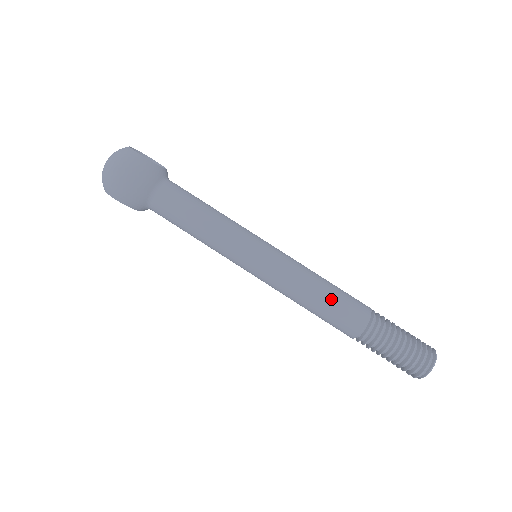
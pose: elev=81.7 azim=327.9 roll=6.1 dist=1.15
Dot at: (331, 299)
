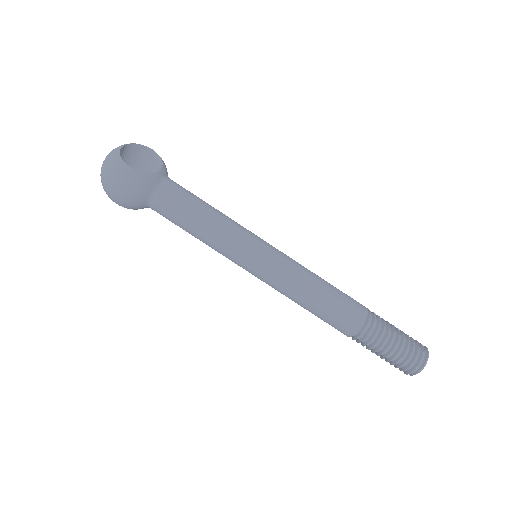
Dot at: (324, 308)
